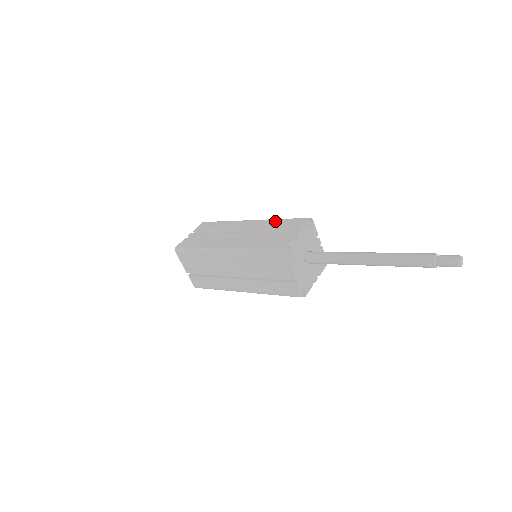
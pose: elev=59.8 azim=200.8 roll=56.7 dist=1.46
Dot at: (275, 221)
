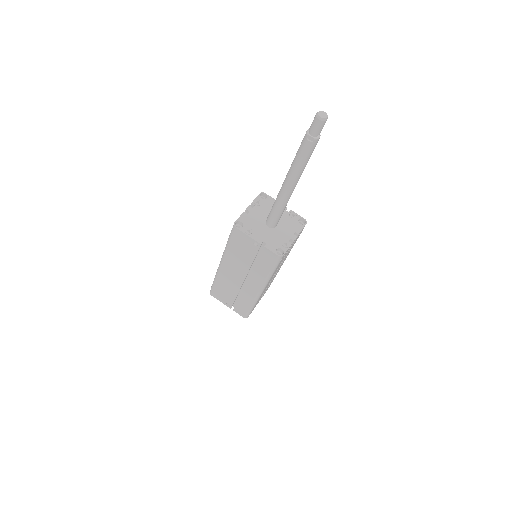
Dot at: occluded
